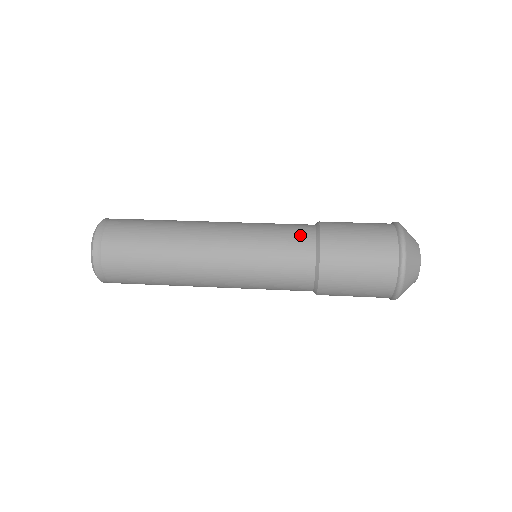
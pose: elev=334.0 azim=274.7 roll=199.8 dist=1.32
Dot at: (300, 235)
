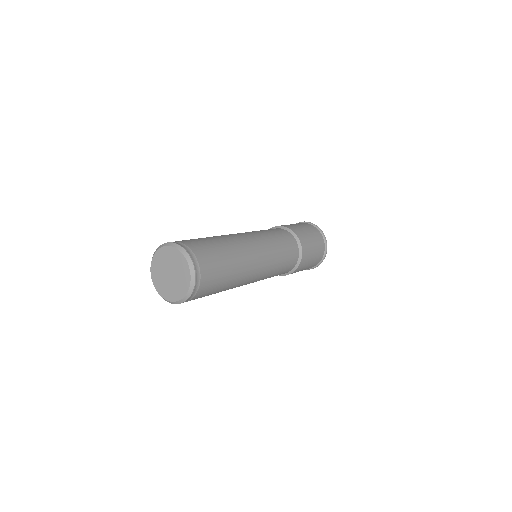
Dot at: (284, 233)
